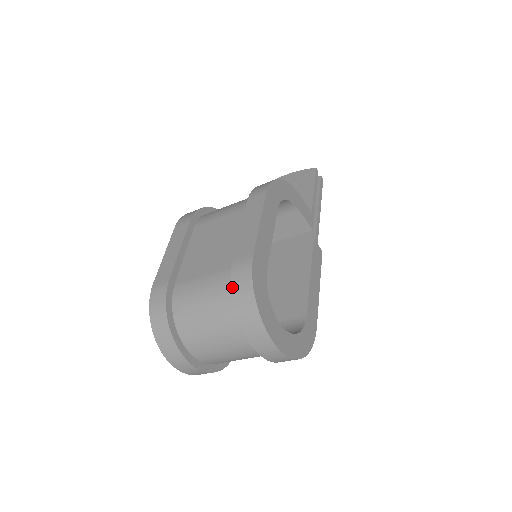
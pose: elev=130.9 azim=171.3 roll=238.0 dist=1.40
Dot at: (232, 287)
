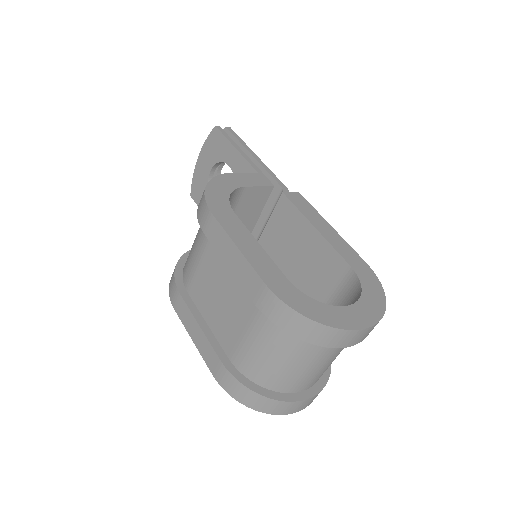
Dot at: (279, 326)
